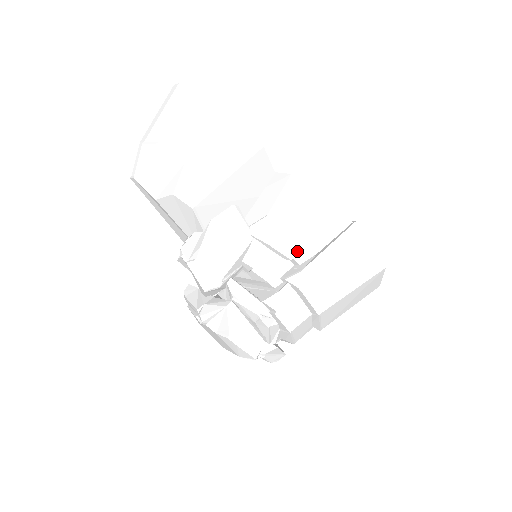
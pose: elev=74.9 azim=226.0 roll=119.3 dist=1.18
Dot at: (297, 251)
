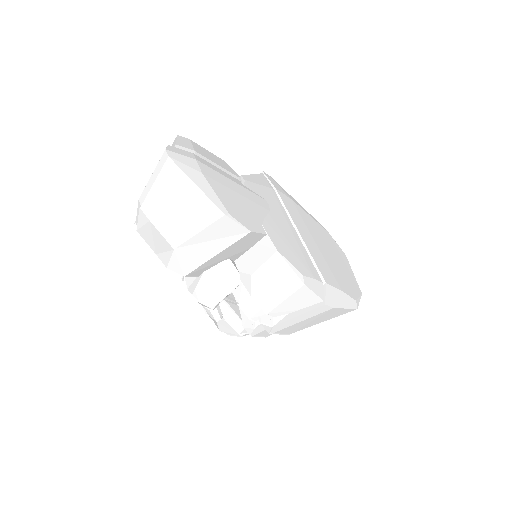
Dot at: (272, 311)
